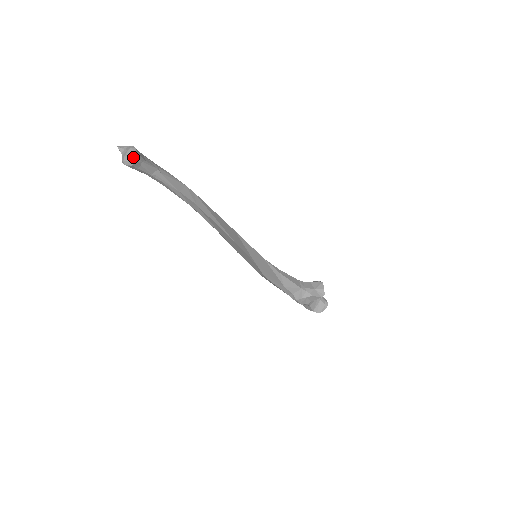
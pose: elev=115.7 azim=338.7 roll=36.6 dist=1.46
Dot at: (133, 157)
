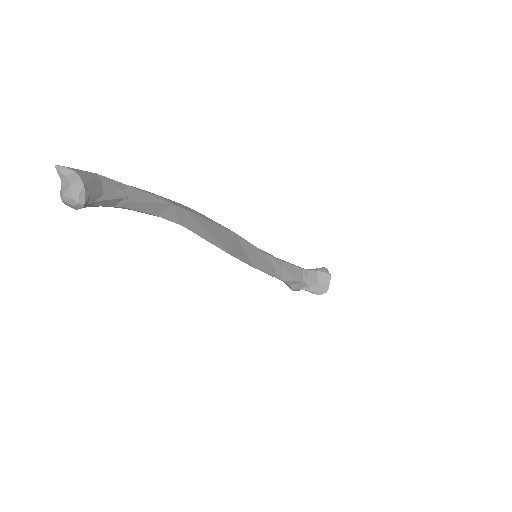
Dot at: (77, 203)
